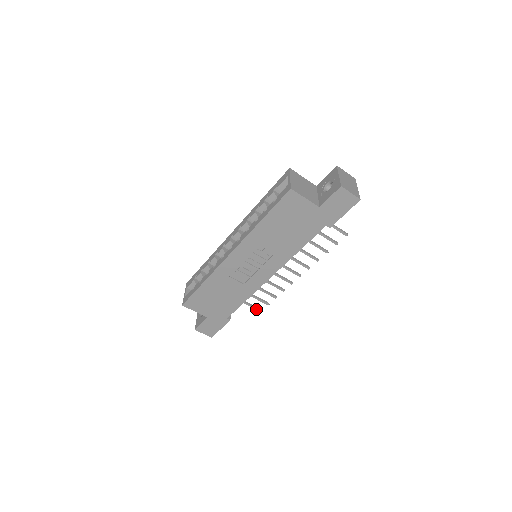
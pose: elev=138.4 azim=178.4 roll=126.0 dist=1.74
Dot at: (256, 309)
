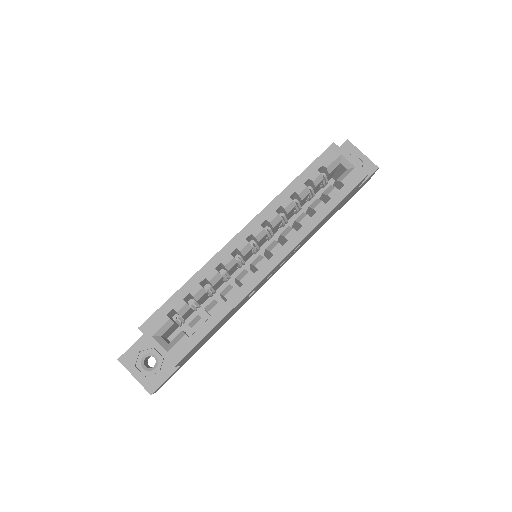
Dot at: occluded
